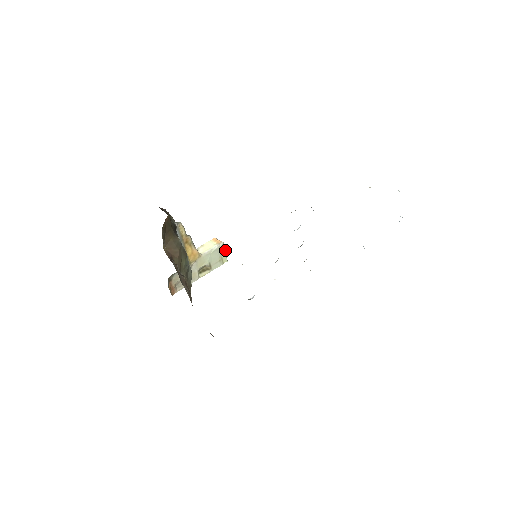
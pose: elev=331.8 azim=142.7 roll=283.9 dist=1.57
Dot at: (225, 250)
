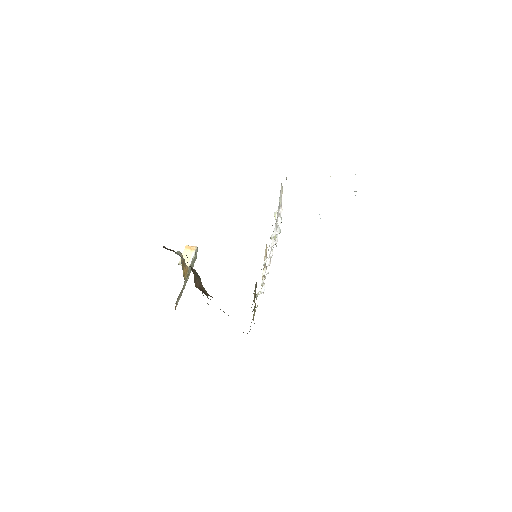
Dot at: occluded
